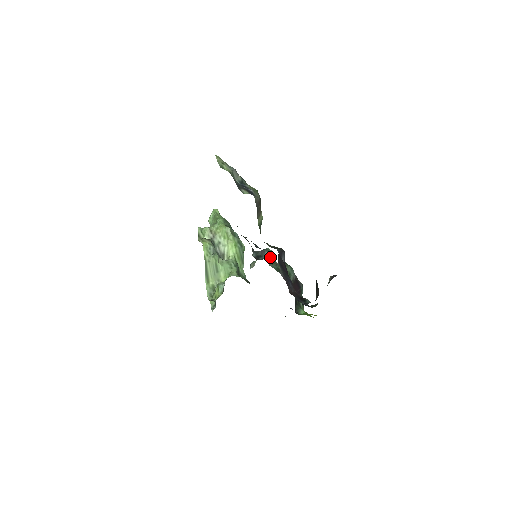
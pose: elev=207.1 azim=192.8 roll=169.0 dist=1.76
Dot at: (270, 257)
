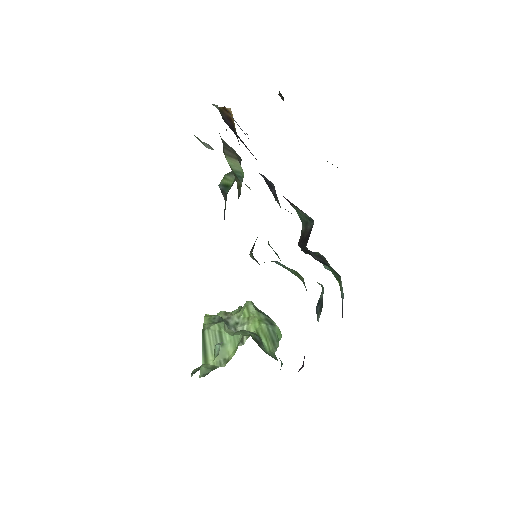
Dot at: (287, 268)
